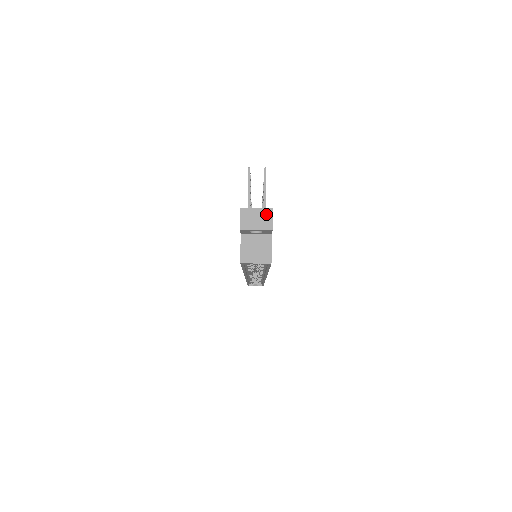
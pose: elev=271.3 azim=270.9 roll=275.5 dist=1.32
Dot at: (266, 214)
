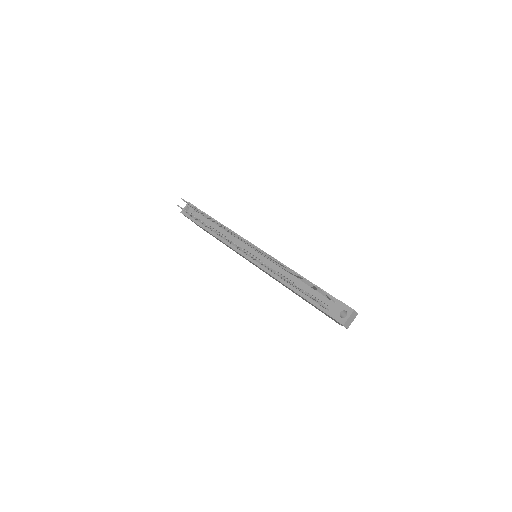
Dot at: (353, 314)
